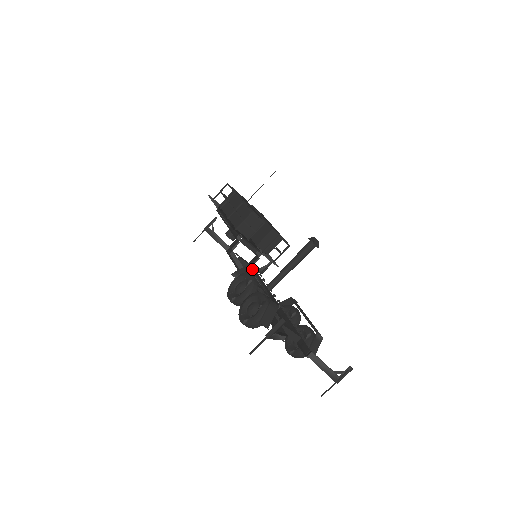
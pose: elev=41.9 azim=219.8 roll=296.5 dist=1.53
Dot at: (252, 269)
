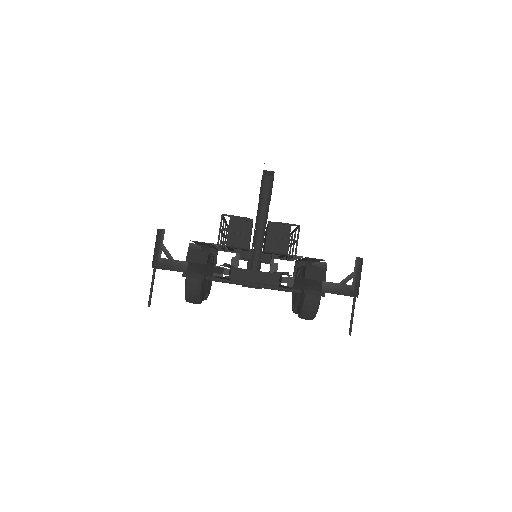
Dot at: occluded
